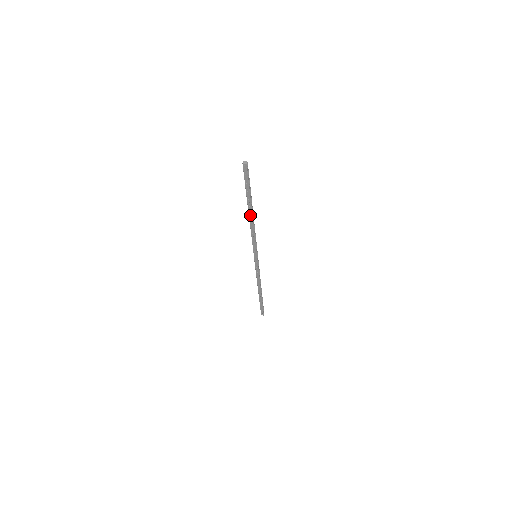
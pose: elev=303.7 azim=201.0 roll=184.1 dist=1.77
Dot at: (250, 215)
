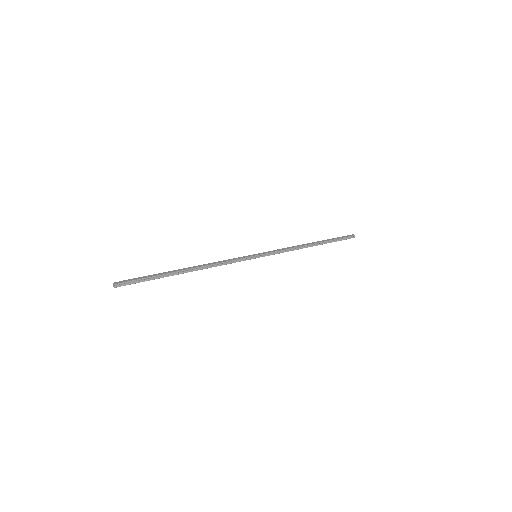
Dot at: (190, 270)
